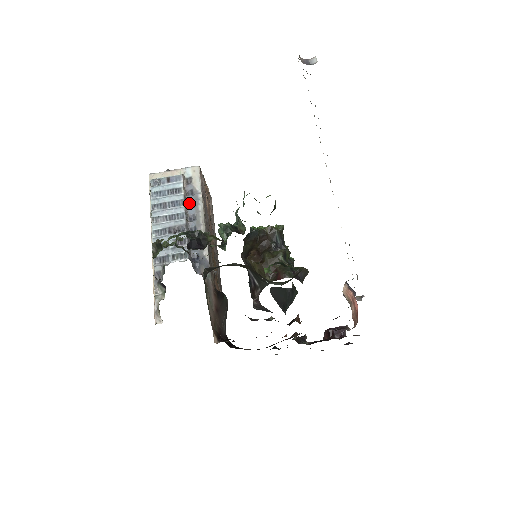
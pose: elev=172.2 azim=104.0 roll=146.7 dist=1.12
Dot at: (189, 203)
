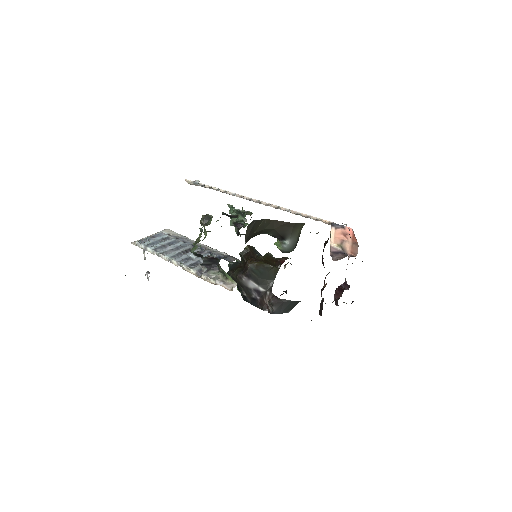
Dot at: occluded
